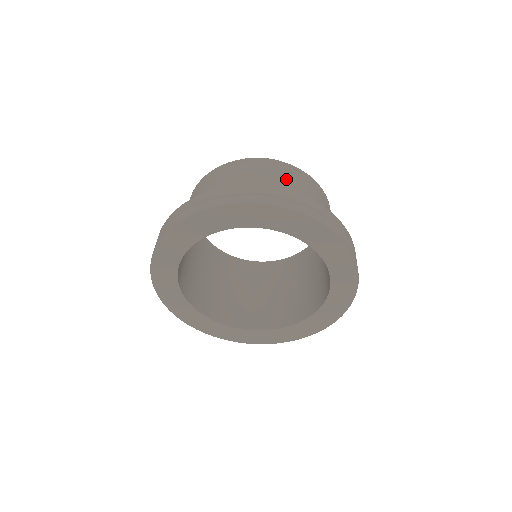
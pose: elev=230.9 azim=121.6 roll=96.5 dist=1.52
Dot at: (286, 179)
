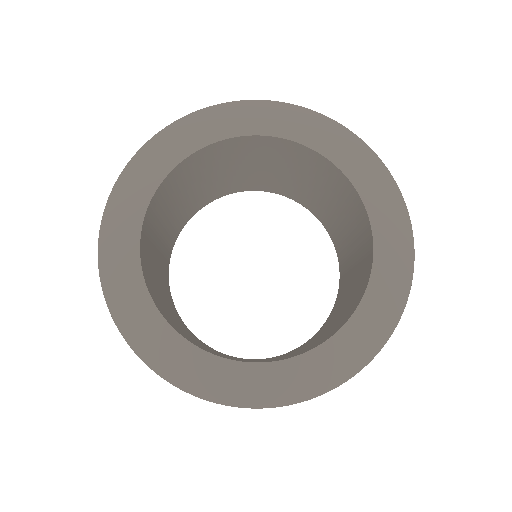
Dot at: occluded
